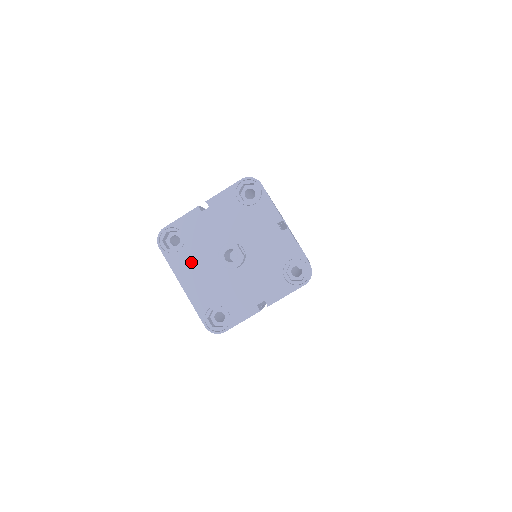
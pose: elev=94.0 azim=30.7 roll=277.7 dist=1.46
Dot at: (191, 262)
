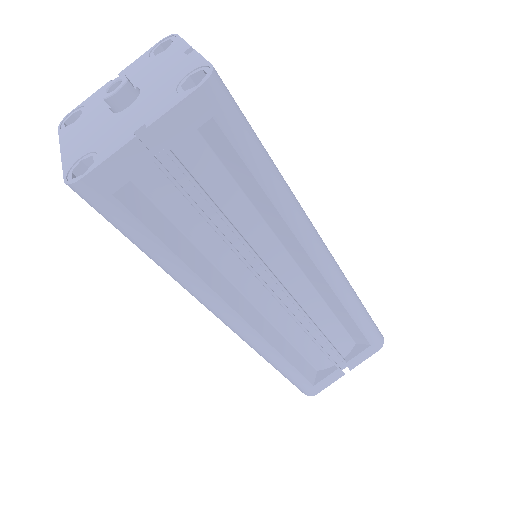
Dot at: (81, 126)
